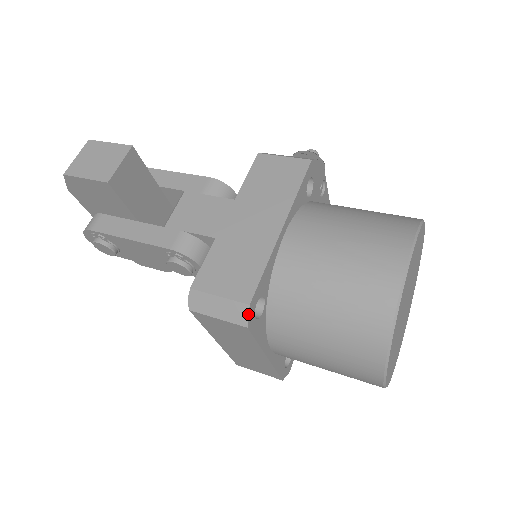
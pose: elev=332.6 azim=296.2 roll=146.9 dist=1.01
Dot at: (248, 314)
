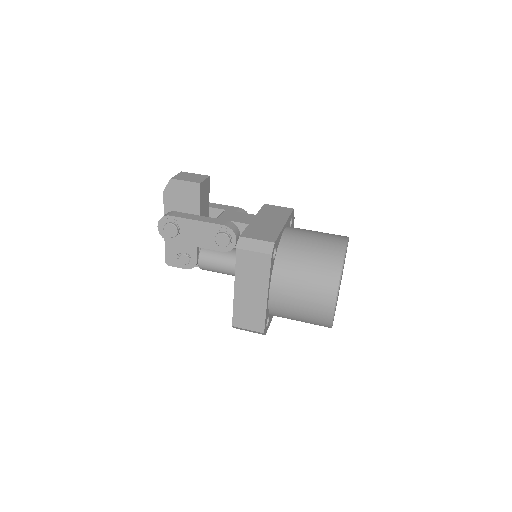
Dot at: (273, 247)
